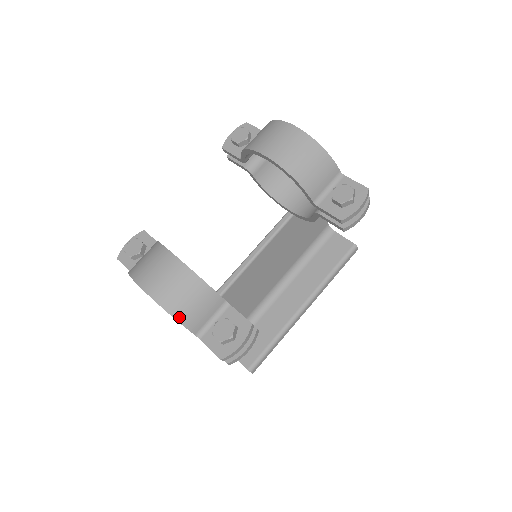
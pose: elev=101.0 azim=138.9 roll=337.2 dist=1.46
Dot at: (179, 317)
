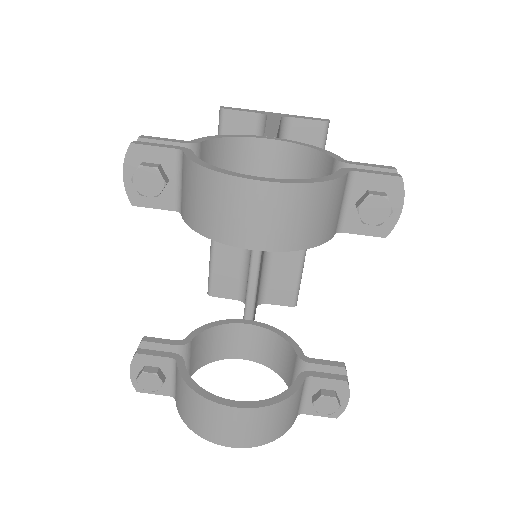
Dot at: (282, 433)
